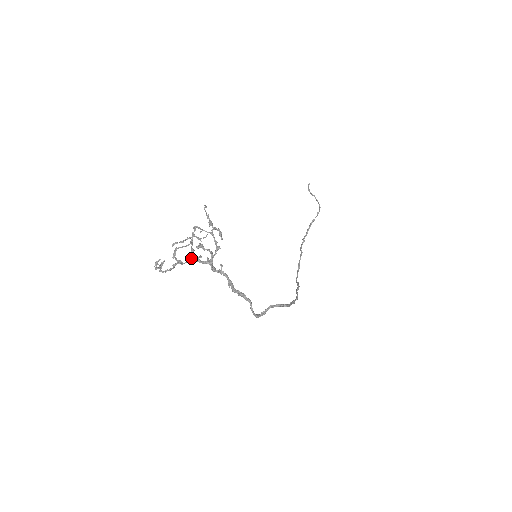
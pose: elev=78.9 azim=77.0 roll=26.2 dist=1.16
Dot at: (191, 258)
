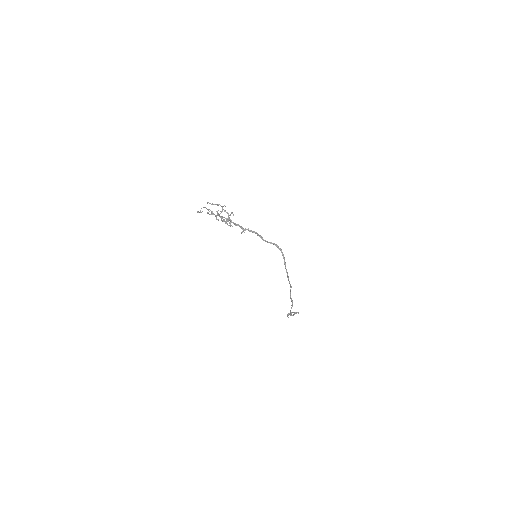
Dot at: (217, 215)
